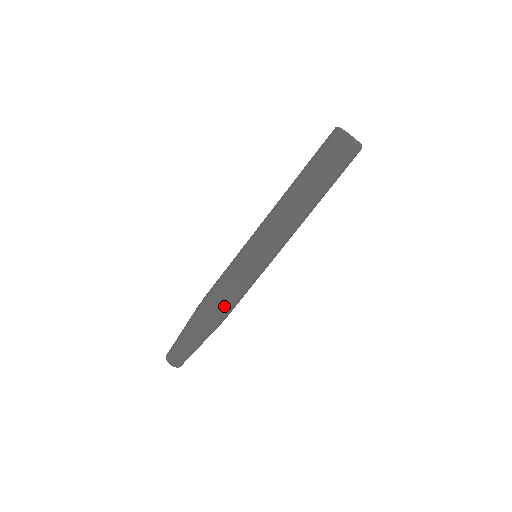
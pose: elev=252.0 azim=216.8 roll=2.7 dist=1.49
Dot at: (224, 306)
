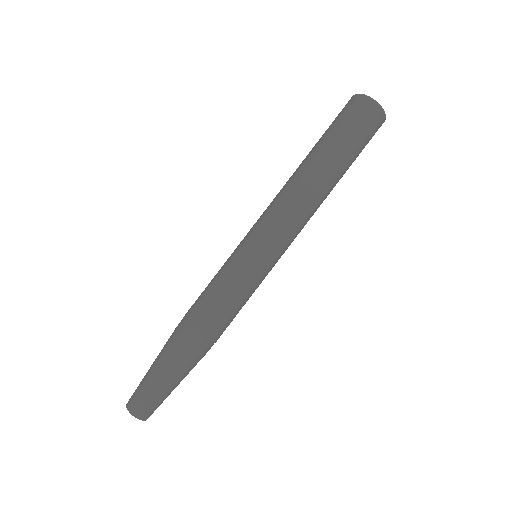
Dot at: (201, 312)
